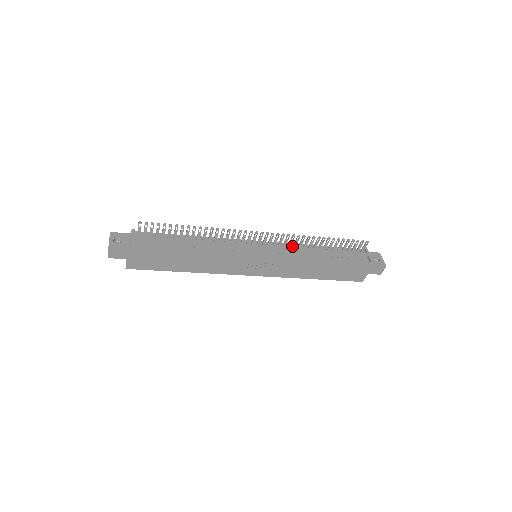
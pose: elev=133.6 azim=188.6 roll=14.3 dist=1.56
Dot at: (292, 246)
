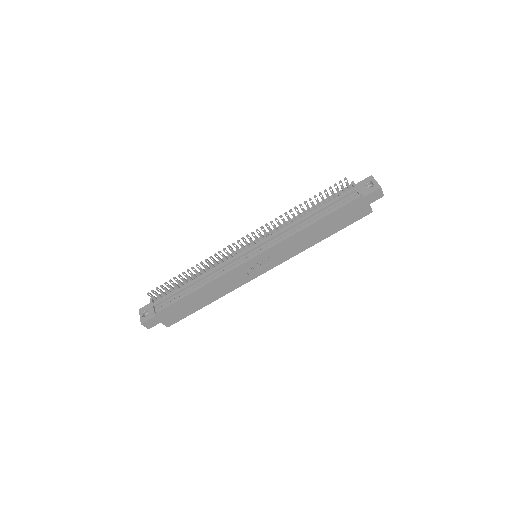
Dot at: (280, 229)
